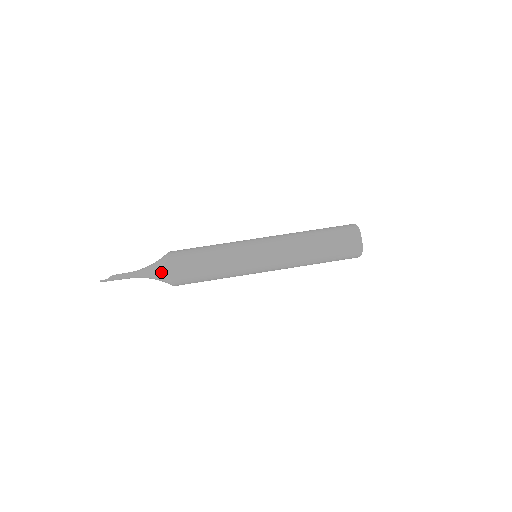
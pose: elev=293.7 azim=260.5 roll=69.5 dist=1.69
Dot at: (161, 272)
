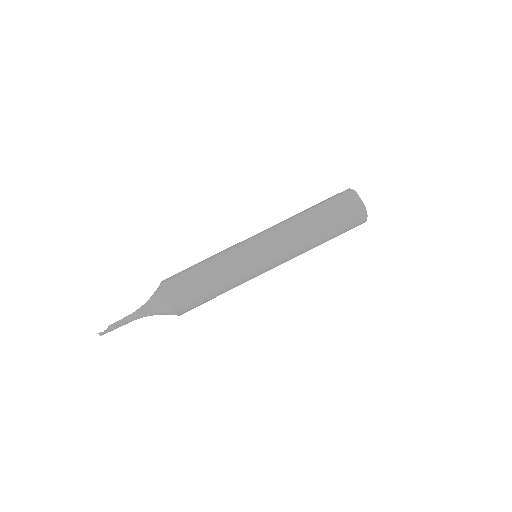
Dot at: (158, 302)
